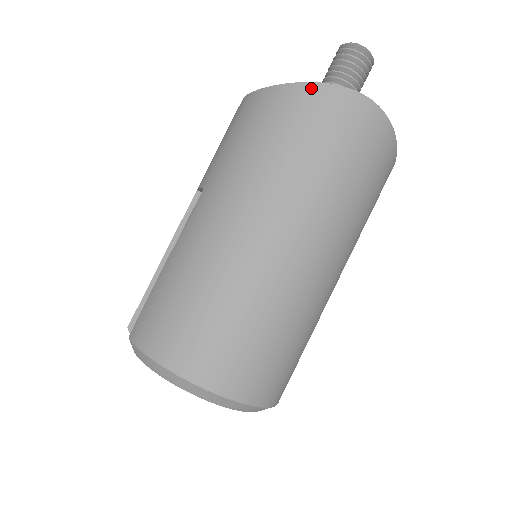
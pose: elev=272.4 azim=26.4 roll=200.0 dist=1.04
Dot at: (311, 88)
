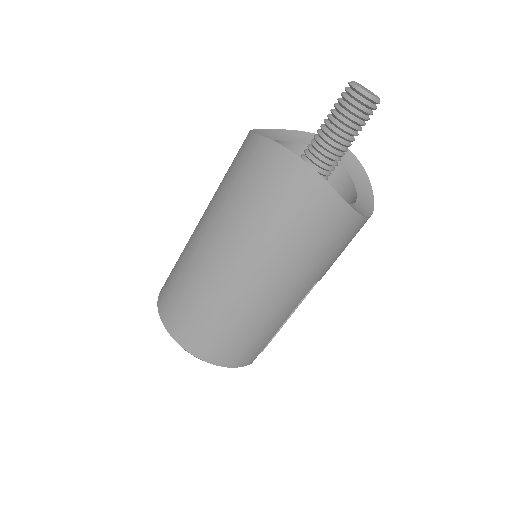
Dot at: (260, 141)
